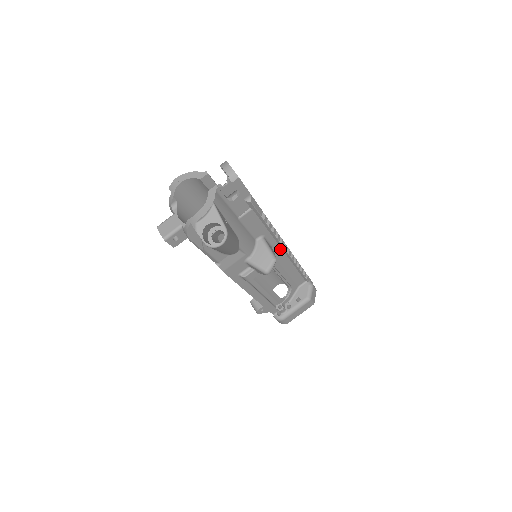
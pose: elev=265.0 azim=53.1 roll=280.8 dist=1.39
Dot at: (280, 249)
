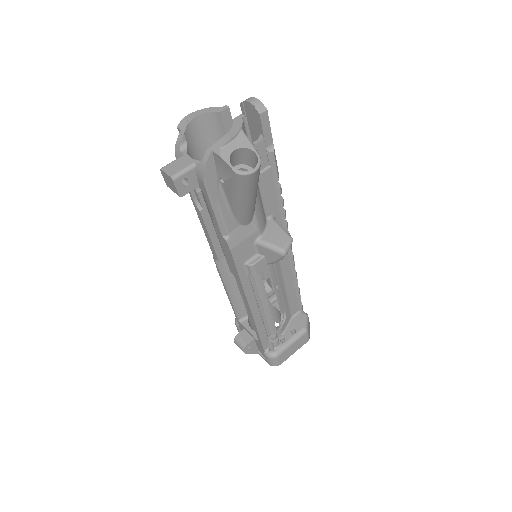
Dot at: occluded
